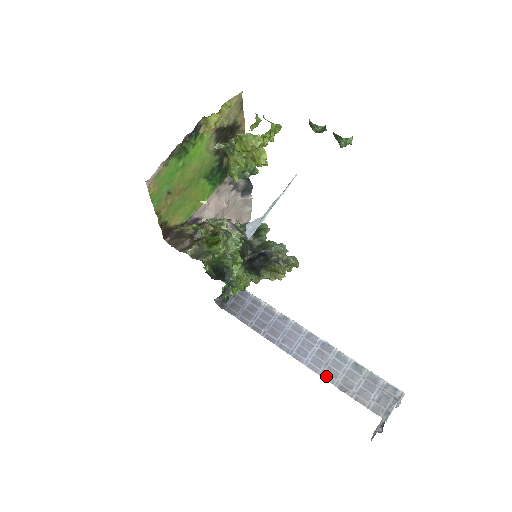
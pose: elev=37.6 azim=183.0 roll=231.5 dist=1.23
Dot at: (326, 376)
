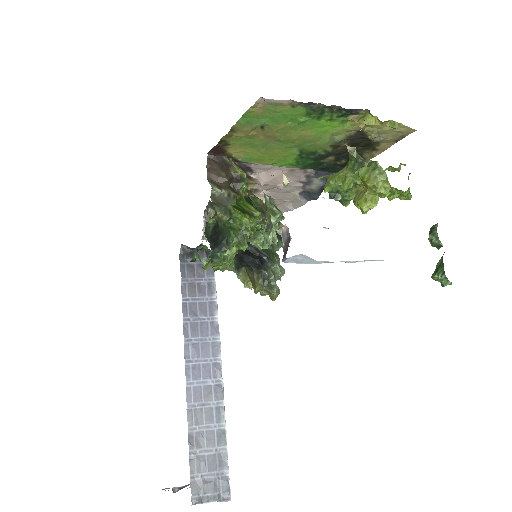
Dot at: (191, 413)
